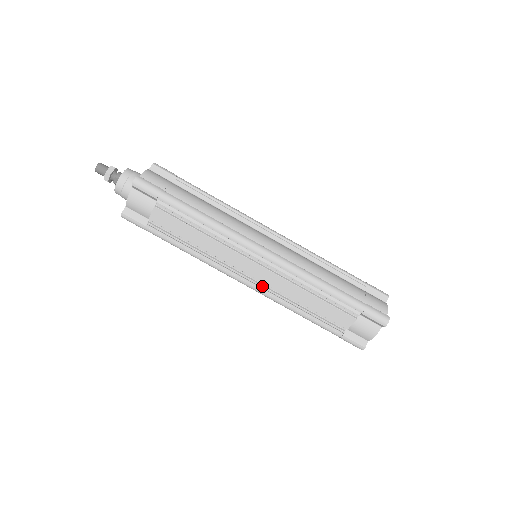
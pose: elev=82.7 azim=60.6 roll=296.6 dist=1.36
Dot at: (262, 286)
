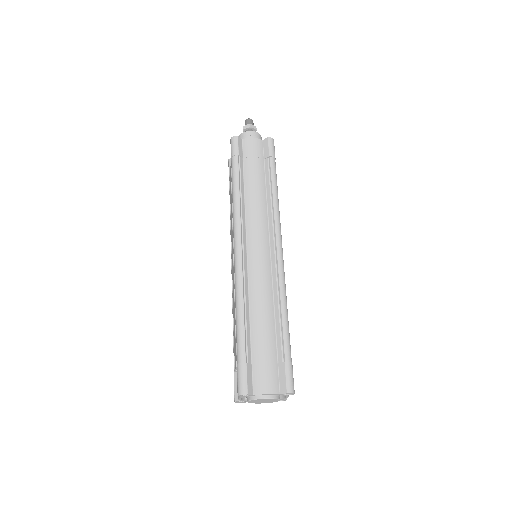
Dot at: (232, 277)
